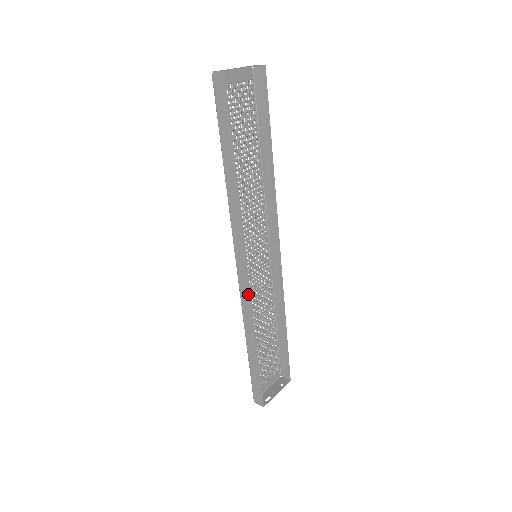
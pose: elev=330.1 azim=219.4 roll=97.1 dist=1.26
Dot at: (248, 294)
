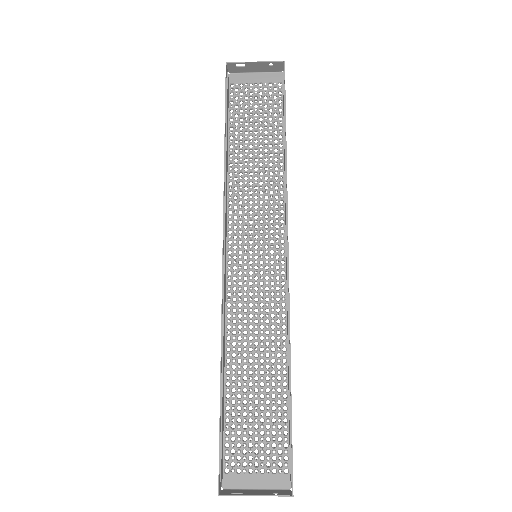
Dot at: (222, 289)
